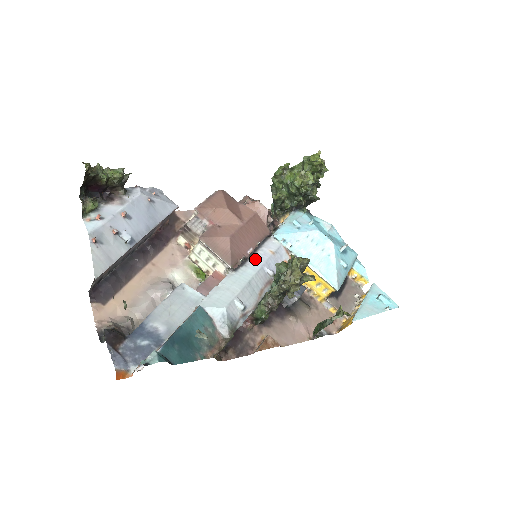
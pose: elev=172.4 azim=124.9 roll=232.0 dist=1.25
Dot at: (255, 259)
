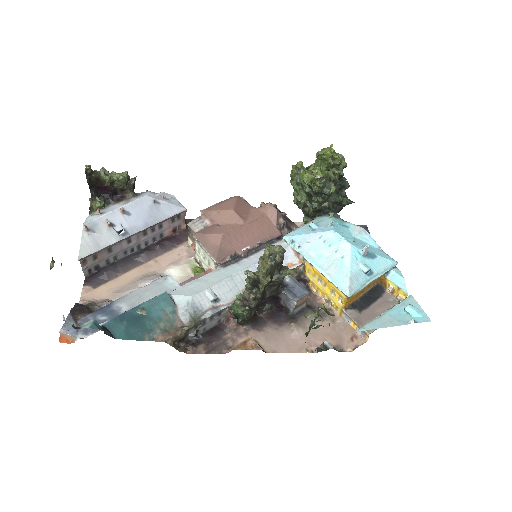
Dot at: (252, 258)
